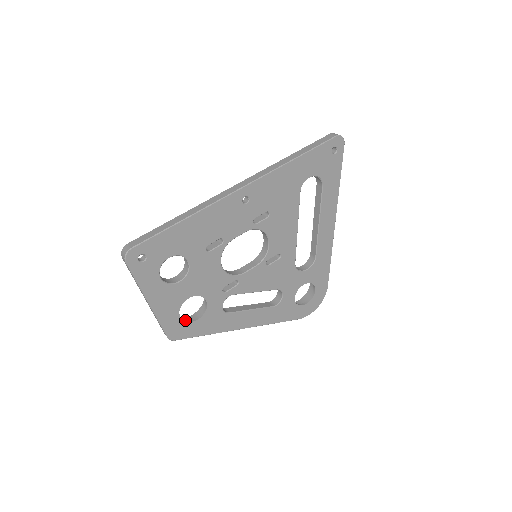
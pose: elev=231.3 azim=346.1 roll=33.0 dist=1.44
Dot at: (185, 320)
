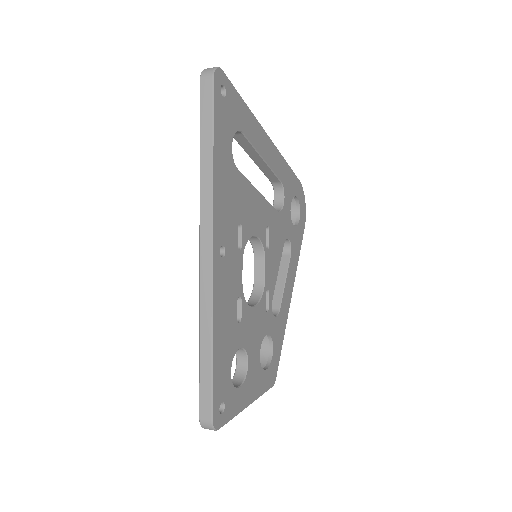
Dot at: (267, 363)
